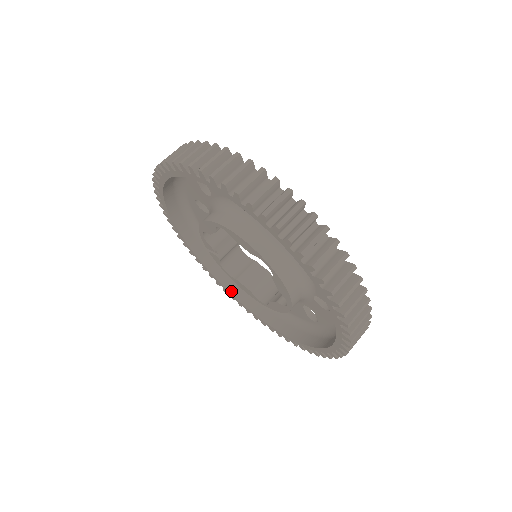
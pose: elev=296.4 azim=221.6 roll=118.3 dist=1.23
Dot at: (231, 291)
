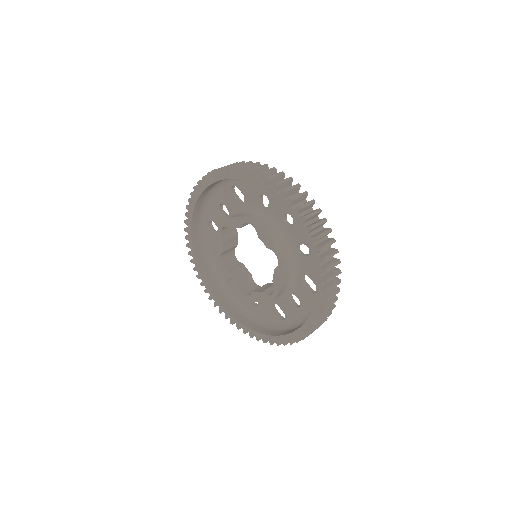
Dot at: (260, 332)
